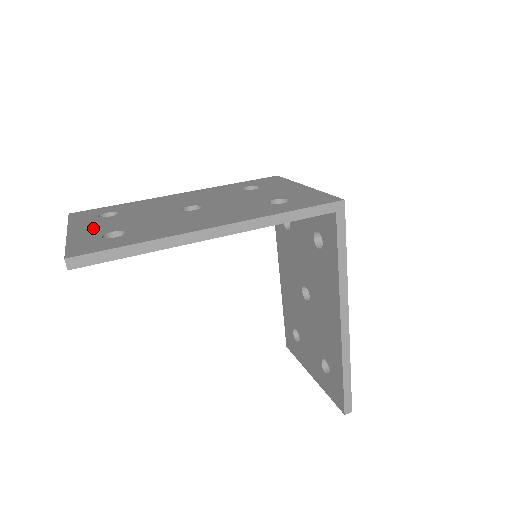
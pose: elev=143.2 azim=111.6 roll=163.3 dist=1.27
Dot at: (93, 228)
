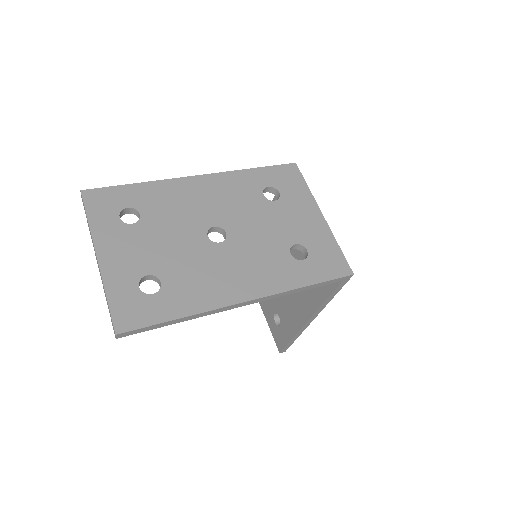
Dot at: (123, 256)
